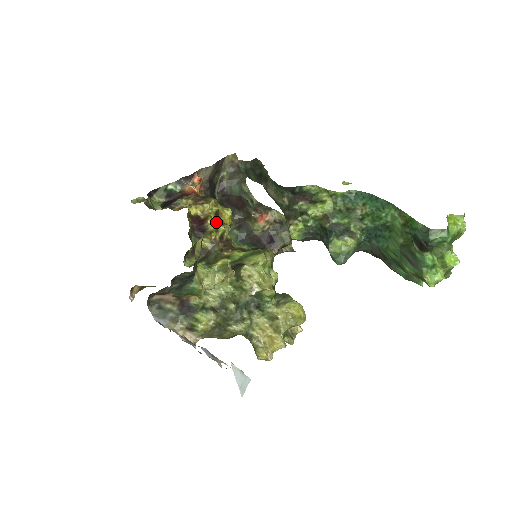
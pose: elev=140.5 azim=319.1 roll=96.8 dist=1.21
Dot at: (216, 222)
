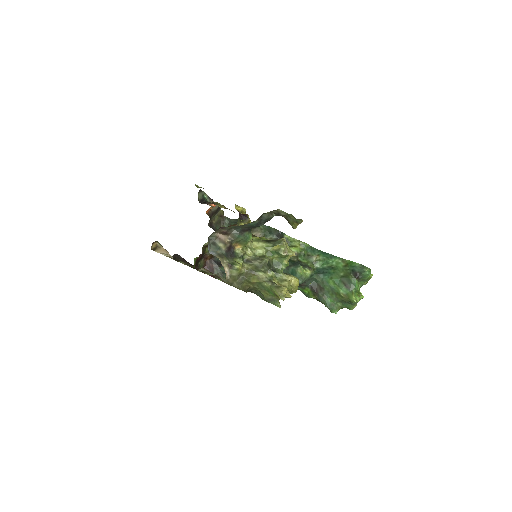
Dot at: occluded
